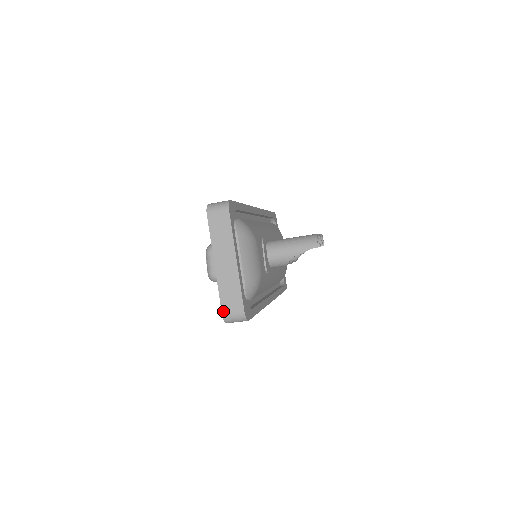
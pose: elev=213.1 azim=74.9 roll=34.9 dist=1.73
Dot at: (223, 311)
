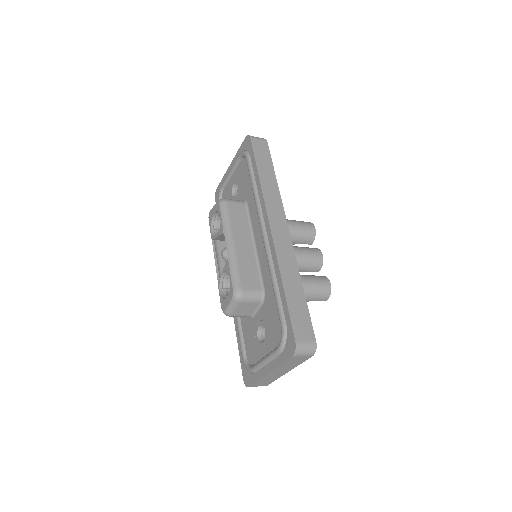
Dot at: (251, 386)
